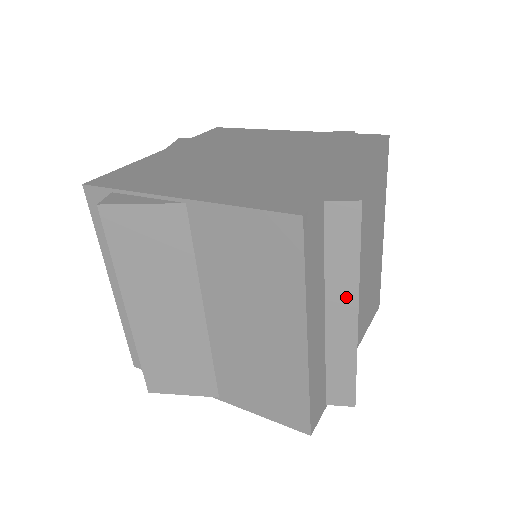
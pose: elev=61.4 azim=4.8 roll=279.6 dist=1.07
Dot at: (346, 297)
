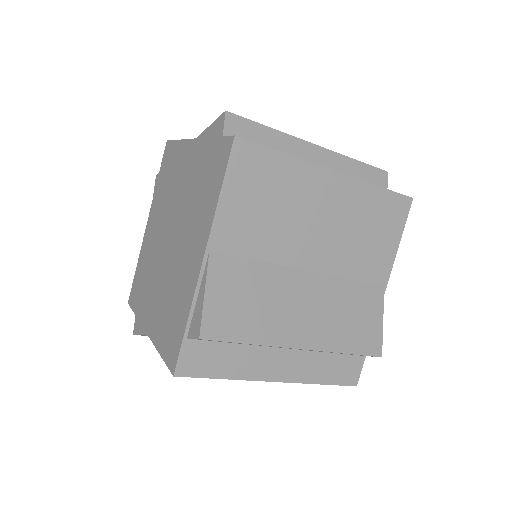
Dot at: occluded
